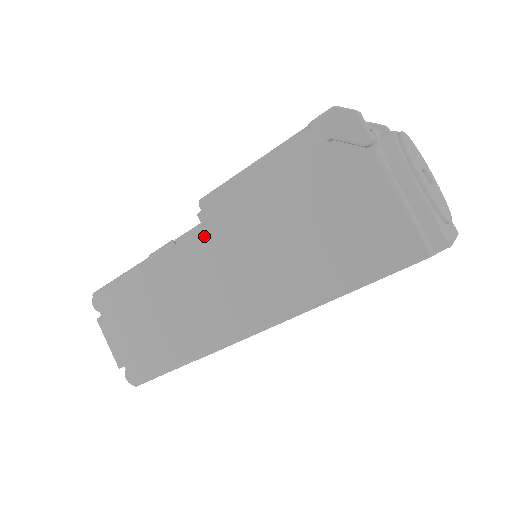
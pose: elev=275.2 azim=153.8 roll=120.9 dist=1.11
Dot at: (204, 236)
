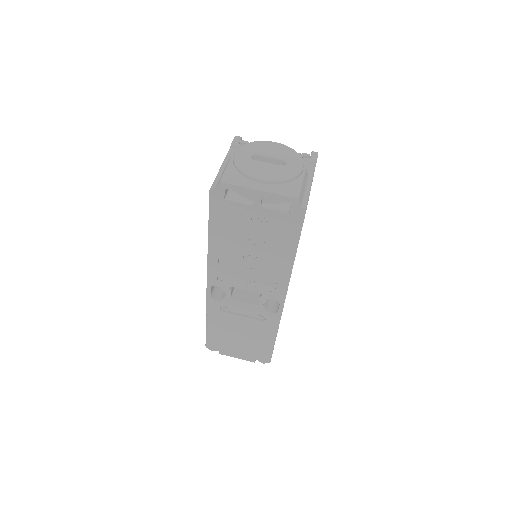
Dot at: occluded
